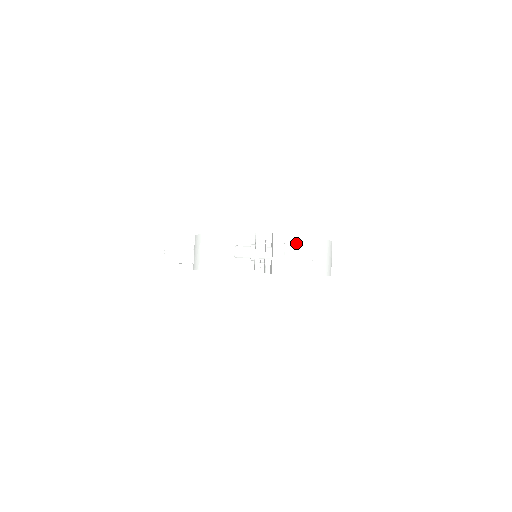
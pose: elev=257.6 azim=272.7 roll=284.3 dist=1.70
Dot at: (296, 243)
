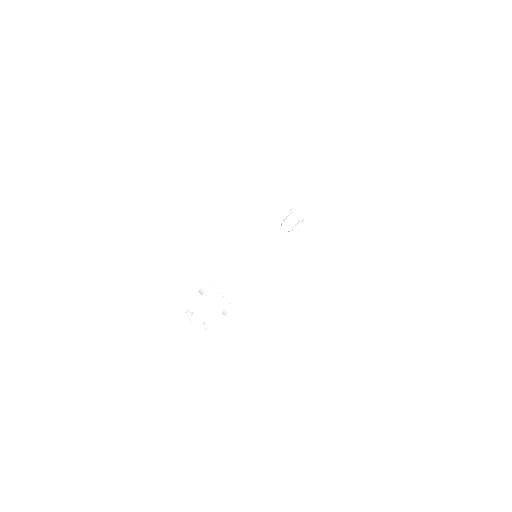
Dot at: occluded
